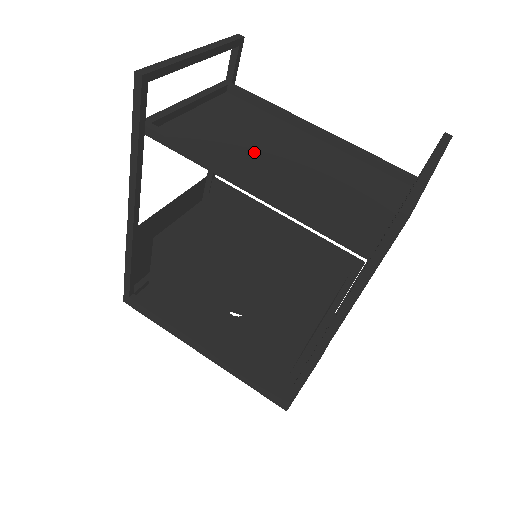
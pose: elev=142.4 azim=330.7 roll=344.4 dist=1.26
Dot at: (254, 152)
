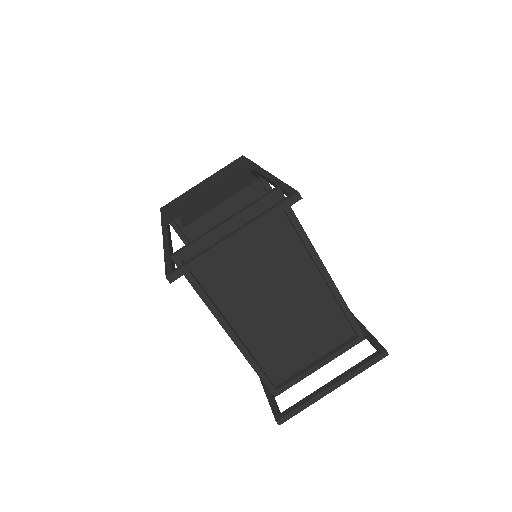
Dot at: (253, 288)
